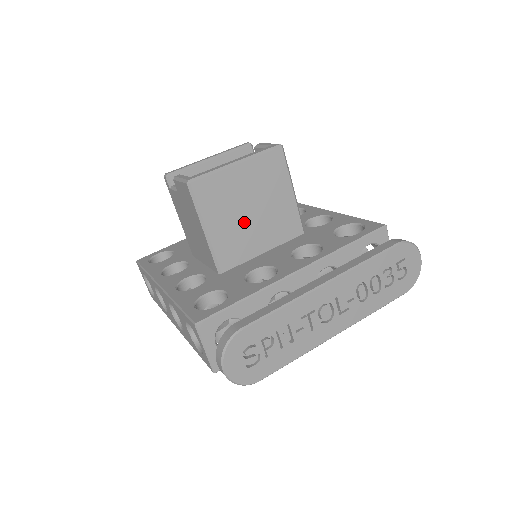
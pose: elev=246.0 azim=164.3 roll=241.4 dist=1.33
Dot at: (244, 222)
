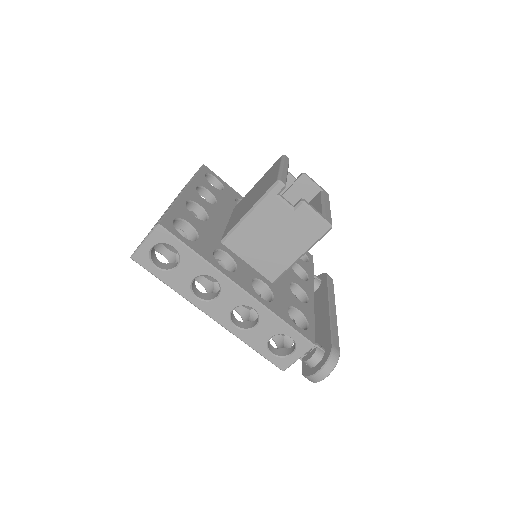
Dot at: occluded
